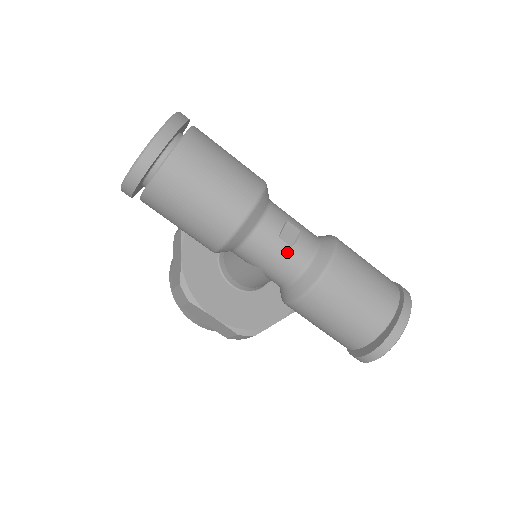
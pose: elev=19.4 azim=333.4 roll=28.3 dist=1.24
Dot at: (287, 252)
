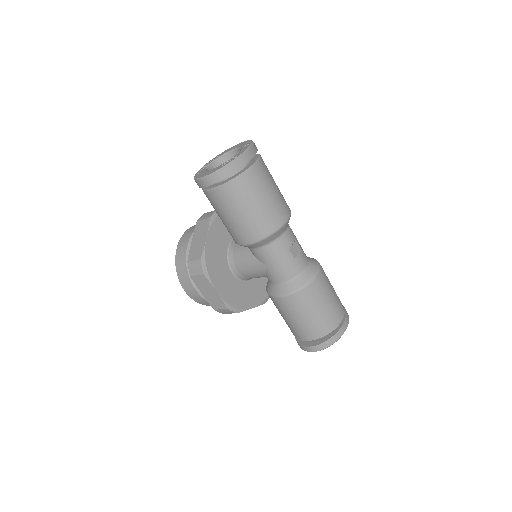
Dot at: (291, 261)
